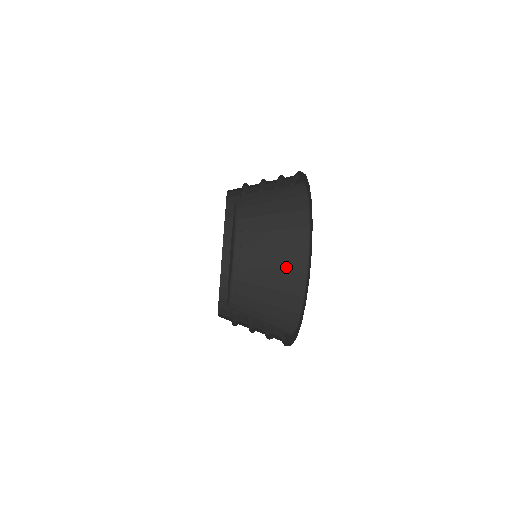
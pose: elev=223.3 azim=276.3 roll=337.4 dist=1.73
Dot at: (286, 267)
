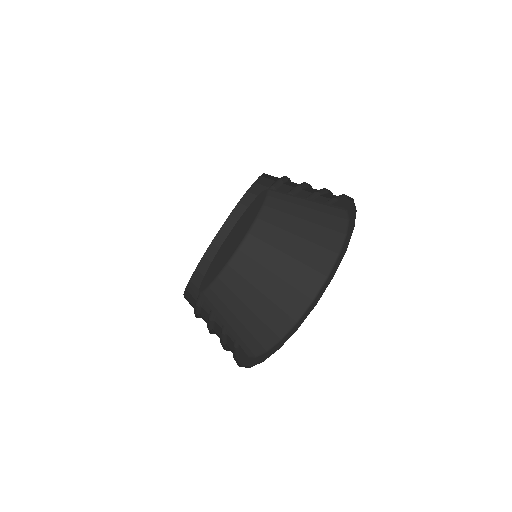
Dot at: (325, 211)
